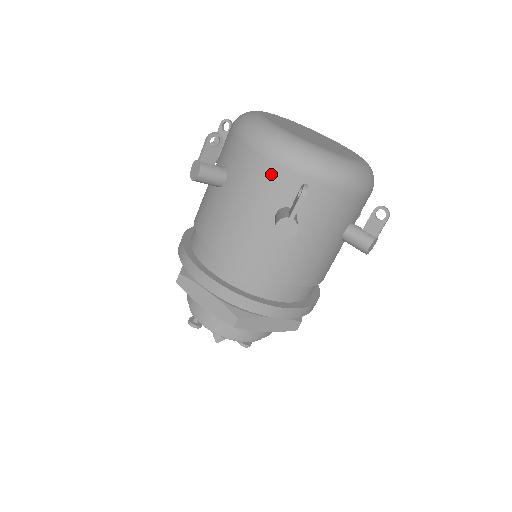
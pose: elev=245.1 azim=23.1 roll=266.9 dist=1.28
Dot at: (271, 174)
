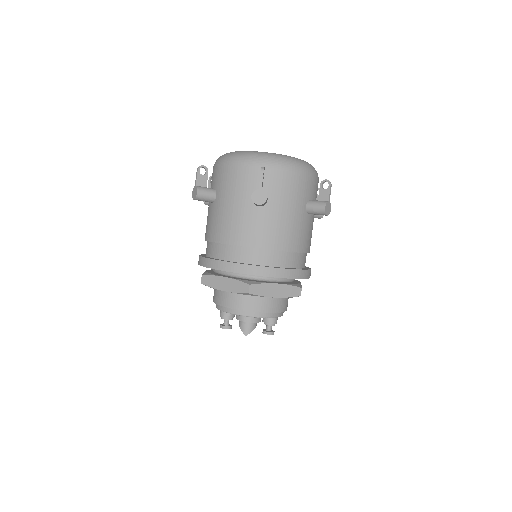
Dot at: (242, 175)
